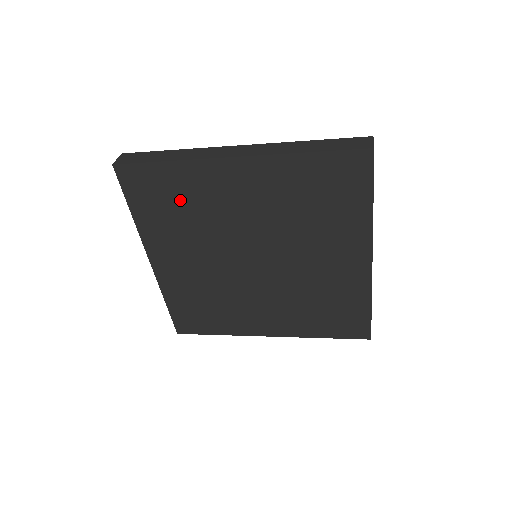
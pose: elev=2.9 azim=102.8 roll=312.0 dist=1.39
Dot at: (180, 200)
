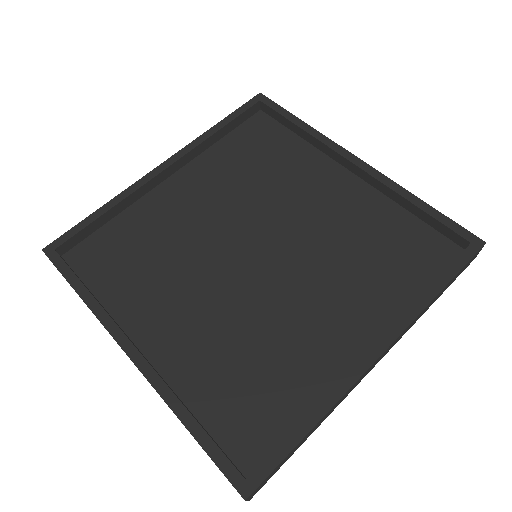
Dot at: occluded
